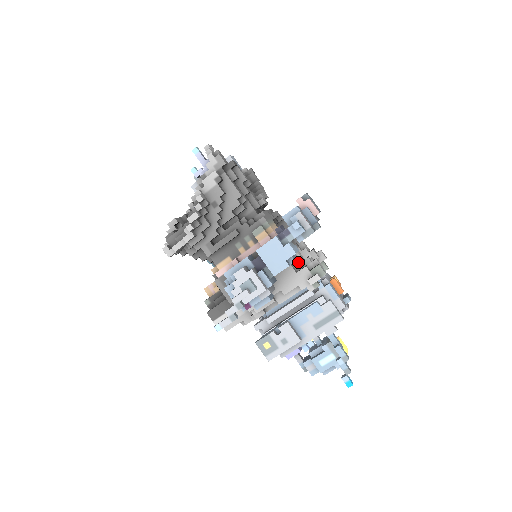
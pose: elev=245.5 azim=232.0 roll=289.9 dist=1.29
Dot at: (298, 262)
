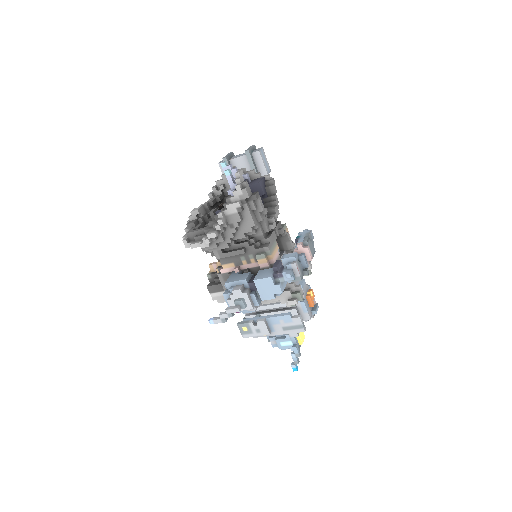
Dot at: occluded
